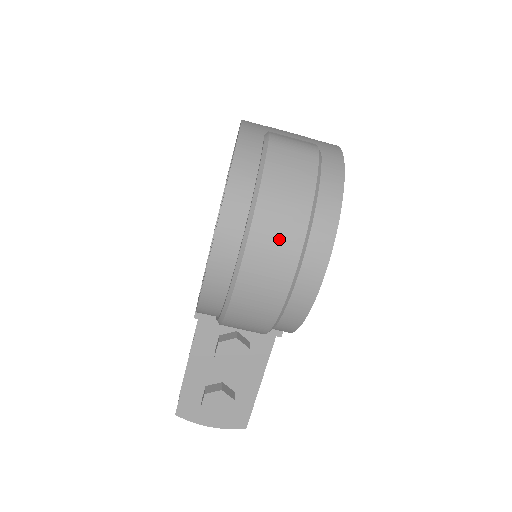
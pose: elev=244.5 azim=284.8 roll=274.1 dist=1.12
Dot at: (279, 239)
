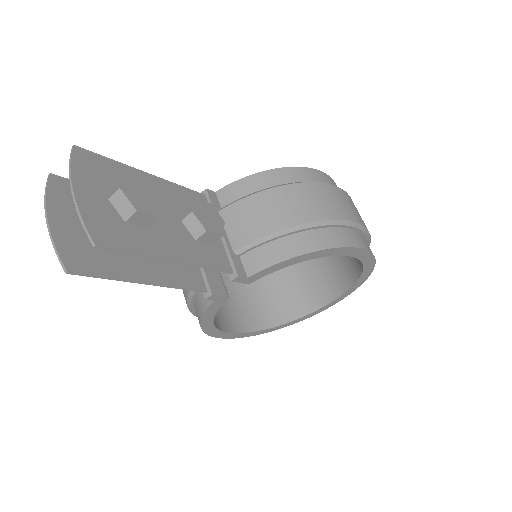
Dot at: occluded
